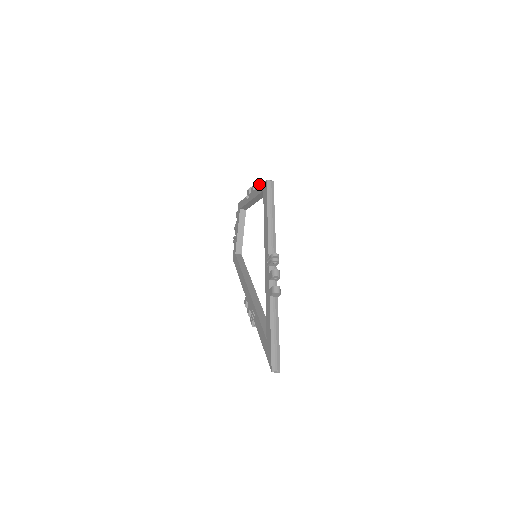
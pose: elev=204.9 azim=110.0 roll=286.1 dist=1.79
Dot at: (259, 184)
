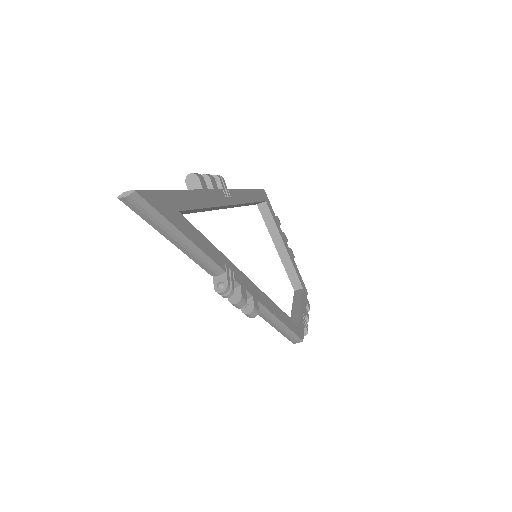
Dot at: occluded
